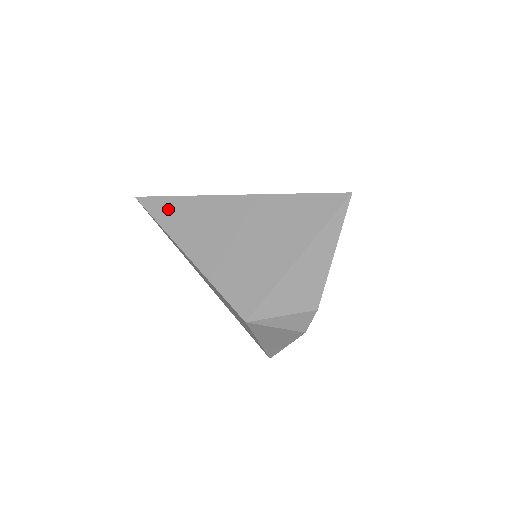
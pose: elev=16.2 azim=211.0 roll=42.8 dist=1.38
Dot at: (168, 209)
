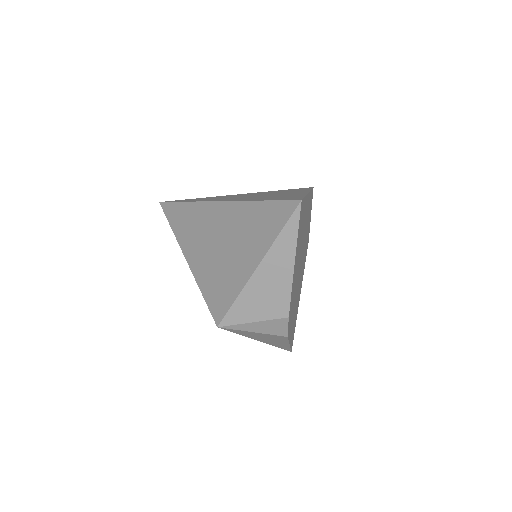
Dot at: (177, 214)
